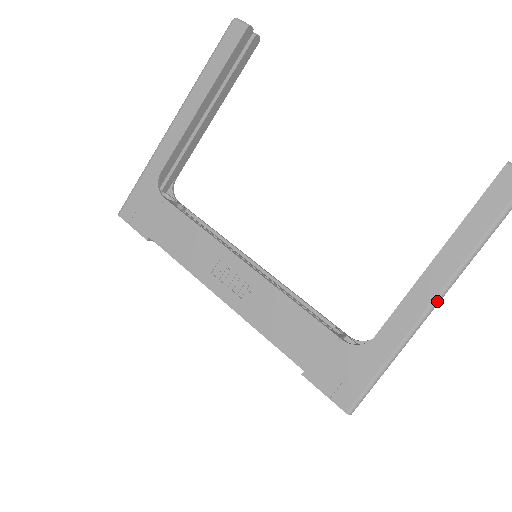
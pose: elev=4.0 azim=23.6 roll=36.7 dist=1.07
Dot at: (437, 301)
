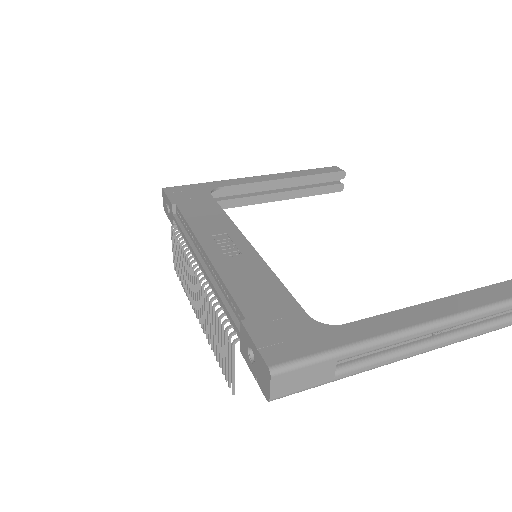
Dot at: (425, 326)
